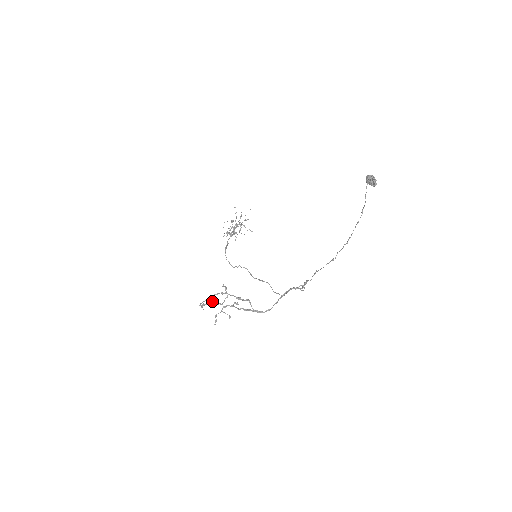
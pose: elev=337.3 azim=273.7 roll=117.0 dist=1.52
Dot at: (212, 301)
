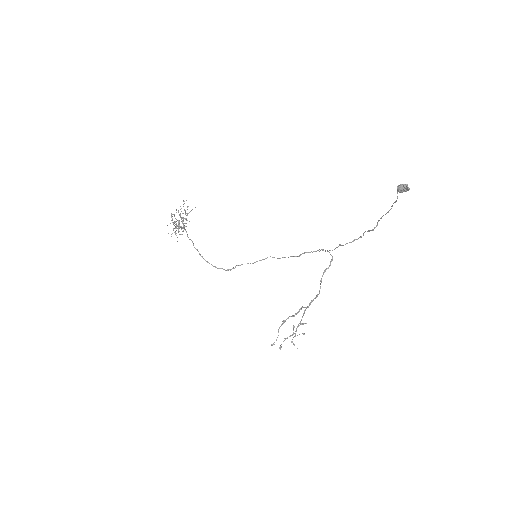
Dot at: occluded
